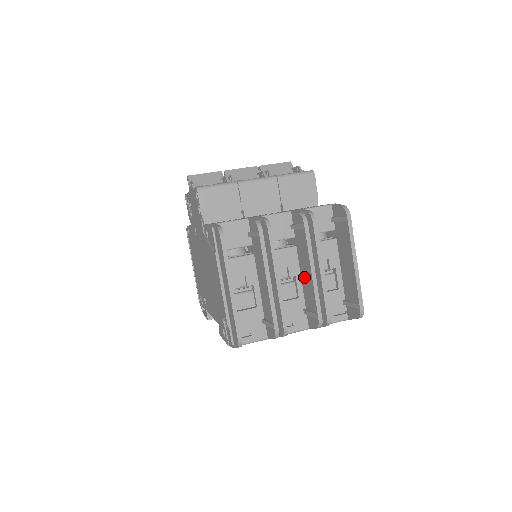
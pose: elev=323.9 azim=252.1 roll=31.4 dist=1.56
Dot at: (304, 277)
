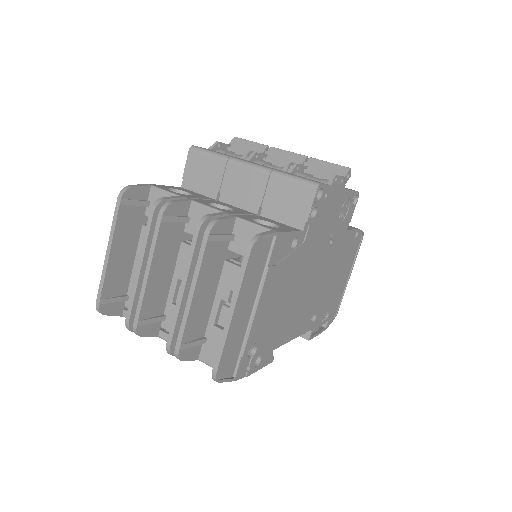
Dot at: occluded
